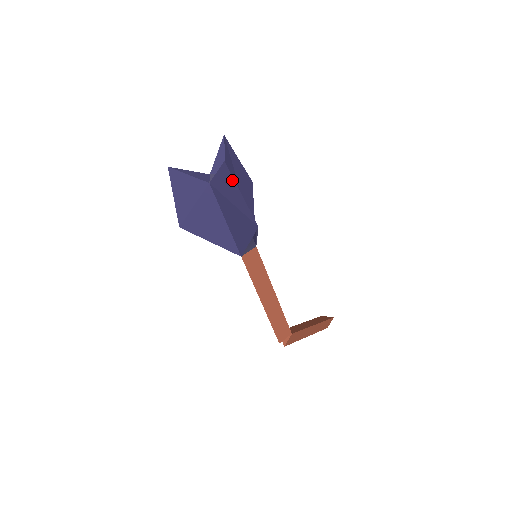
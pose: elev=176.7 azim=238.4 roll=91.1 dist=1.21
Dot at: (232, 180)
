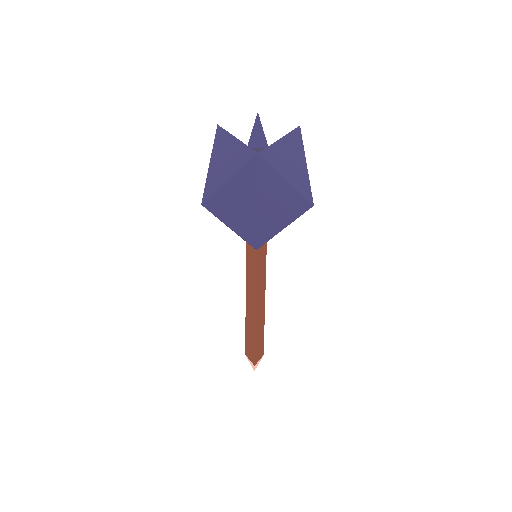
Dot at: (300, 149)
